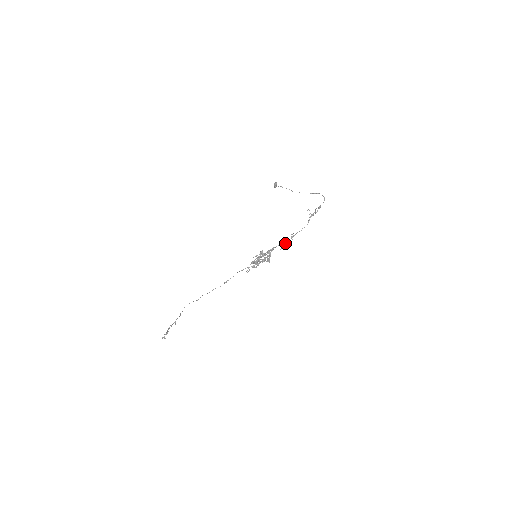
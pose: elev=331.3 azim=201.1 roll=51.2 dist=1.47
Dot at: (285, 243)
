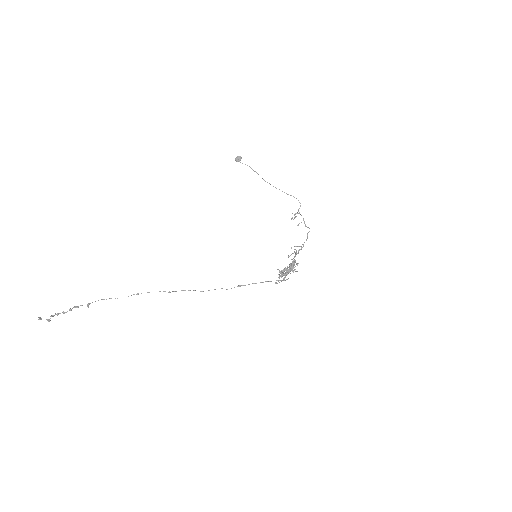
Dot at: (293, 253)
